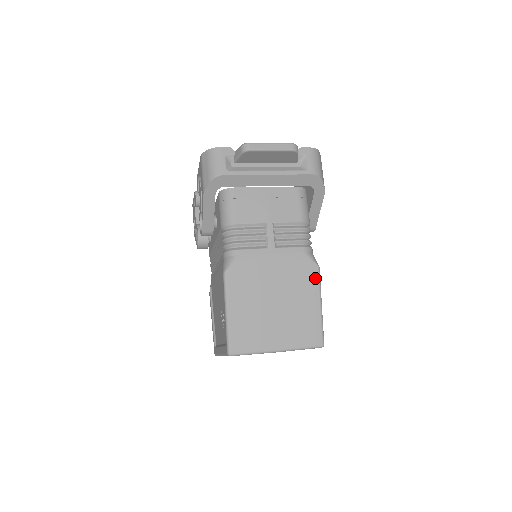
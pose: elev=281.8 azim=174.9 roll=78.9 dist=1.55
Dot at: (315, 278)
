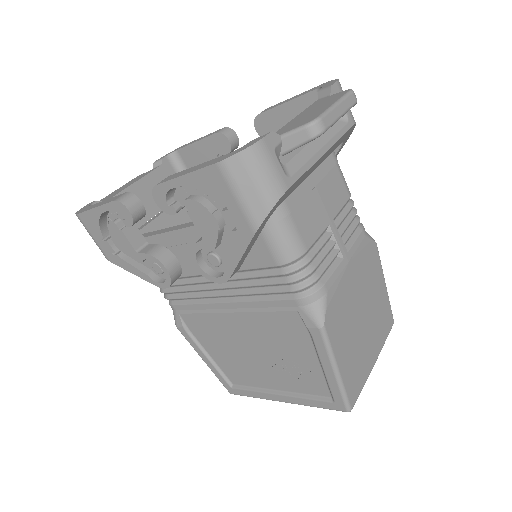
Dot at: (378, 258)
